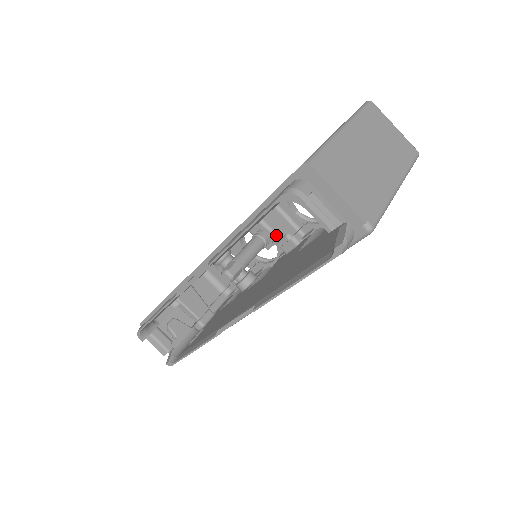
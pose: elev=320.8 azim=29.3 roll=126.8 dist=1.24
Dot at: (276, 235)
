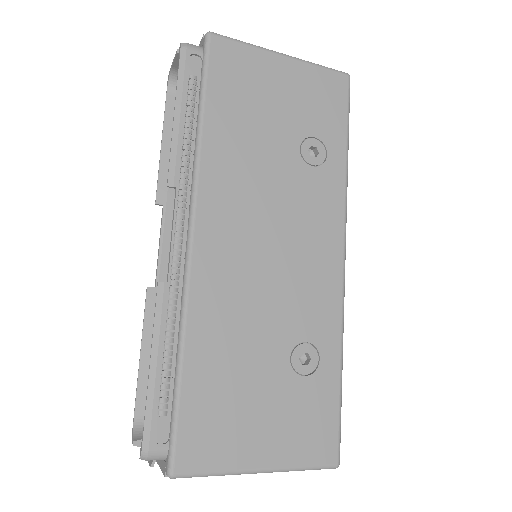
Dot at: occluded
